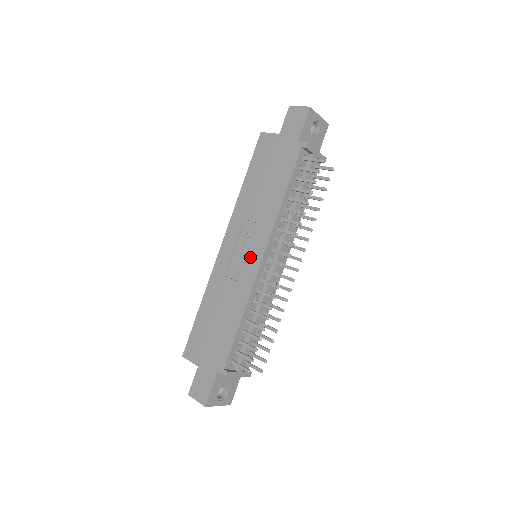
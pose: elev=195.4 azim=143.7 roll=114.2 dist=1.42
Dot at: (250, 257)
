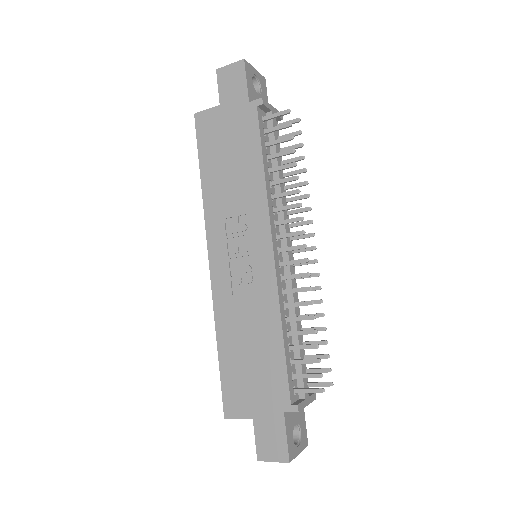
Dot at: (256, 257)
